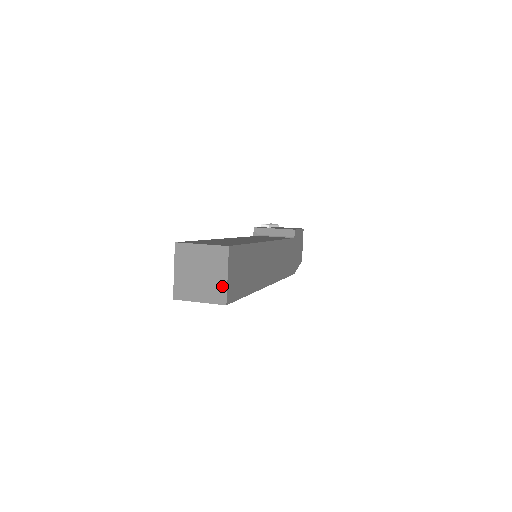
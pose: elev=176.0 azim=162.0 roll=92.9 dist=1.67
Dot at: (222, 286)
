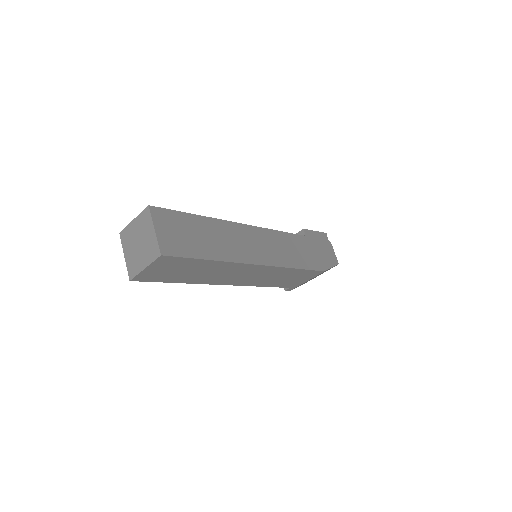
Dot at: (154, 241)
